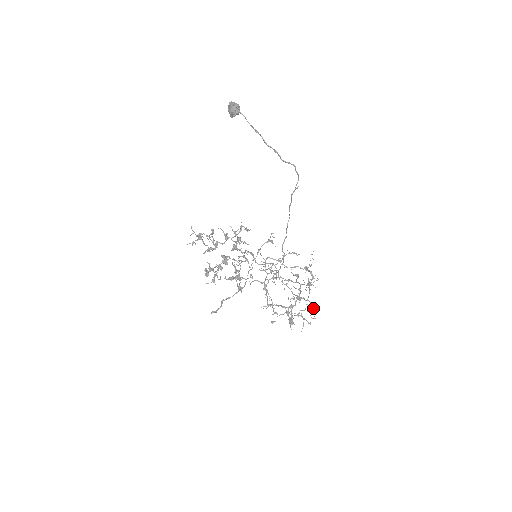
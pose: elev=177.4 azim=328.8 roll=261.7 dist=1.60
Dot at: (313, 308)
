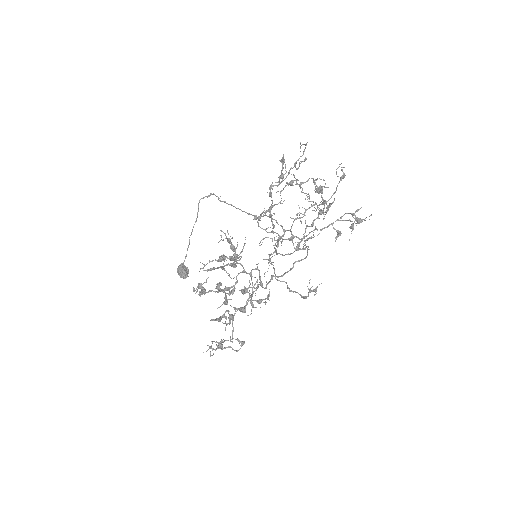
Dot at: (340, 177)
